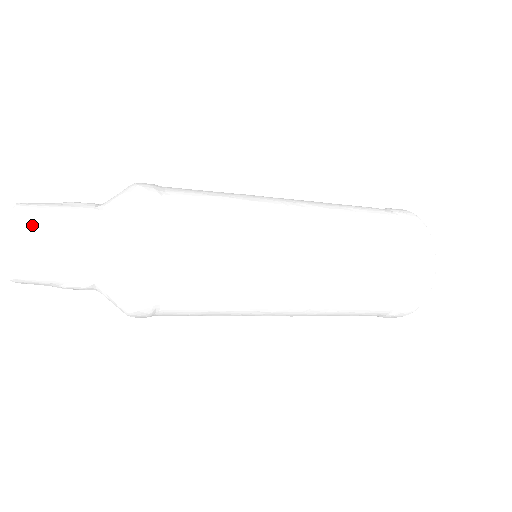
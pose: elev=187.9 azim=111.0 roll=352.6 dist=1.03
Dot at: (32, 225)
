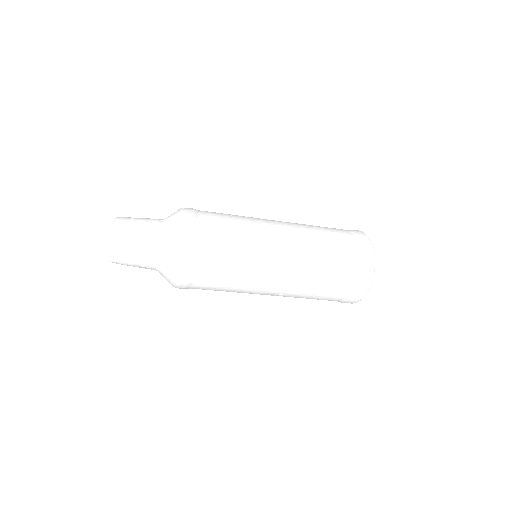
Dot at: (126, 220)
